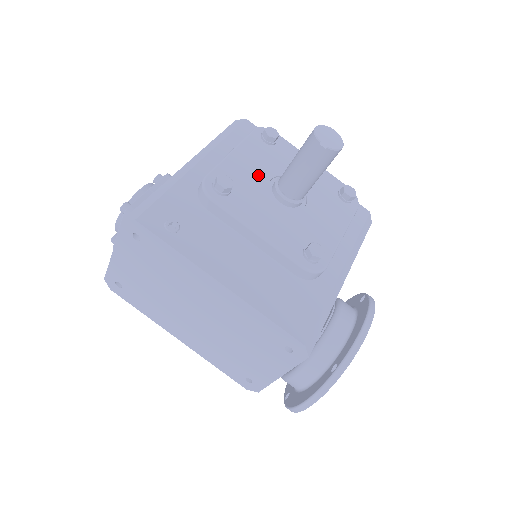
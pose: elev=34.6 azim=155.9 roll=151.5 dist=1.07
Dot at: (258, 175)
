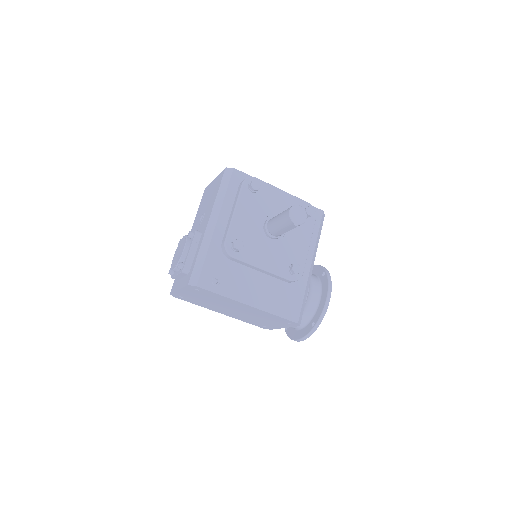
Dot at: (254, 224)
